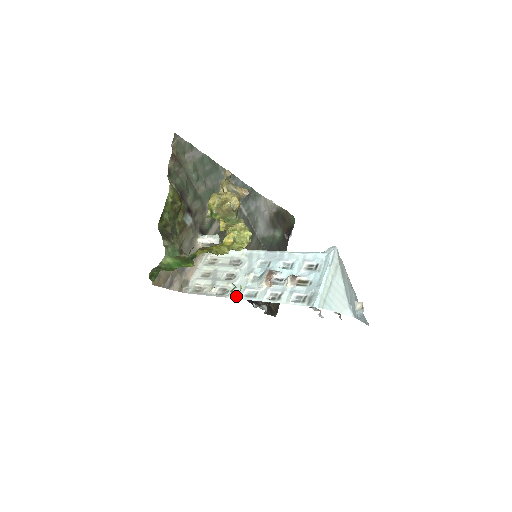
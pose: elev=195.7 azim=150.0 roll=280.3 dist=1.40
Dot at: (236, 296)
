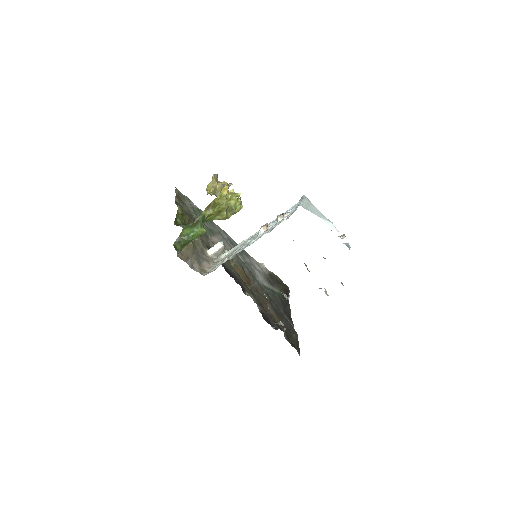
Dot at: (244, 248)
